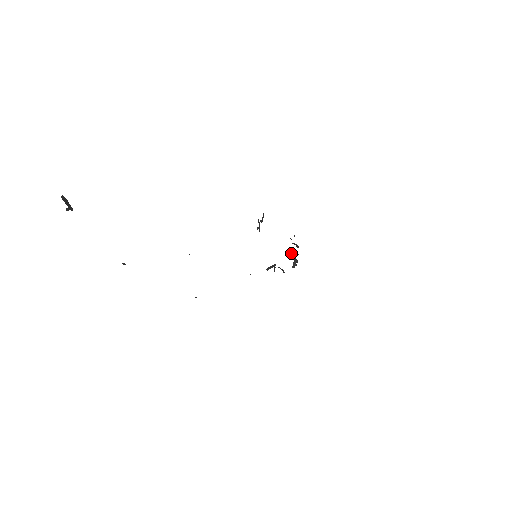
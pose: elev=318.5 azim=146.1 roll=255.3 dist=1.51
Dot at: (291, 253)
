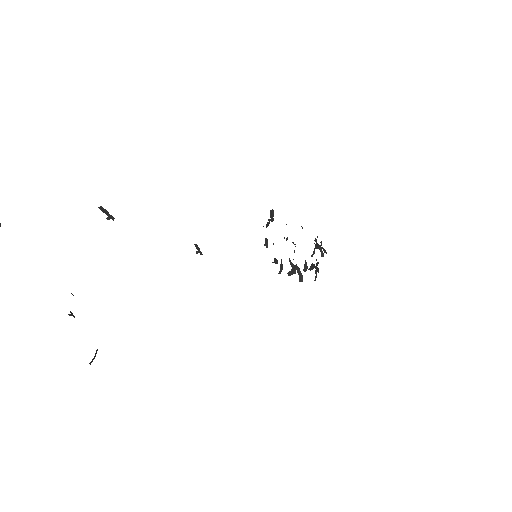
Dot at: occluded
